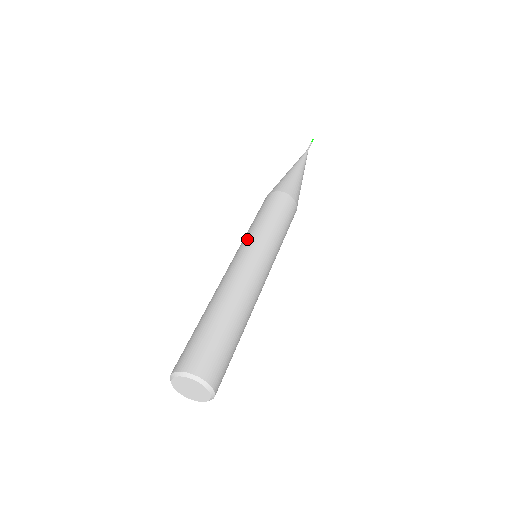
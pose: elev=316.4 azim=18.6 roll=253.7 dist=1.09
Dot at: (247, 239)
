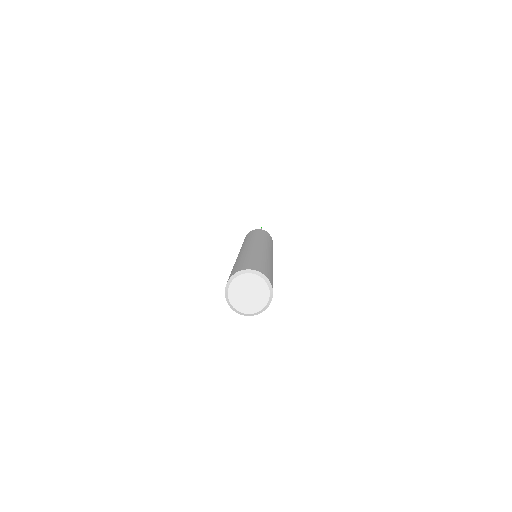
Dot at: (243, 244)
